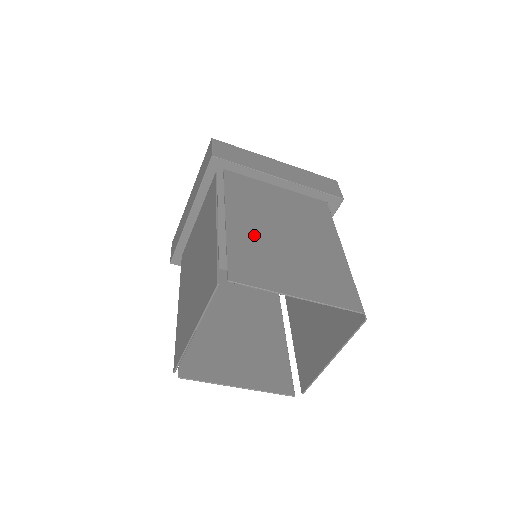
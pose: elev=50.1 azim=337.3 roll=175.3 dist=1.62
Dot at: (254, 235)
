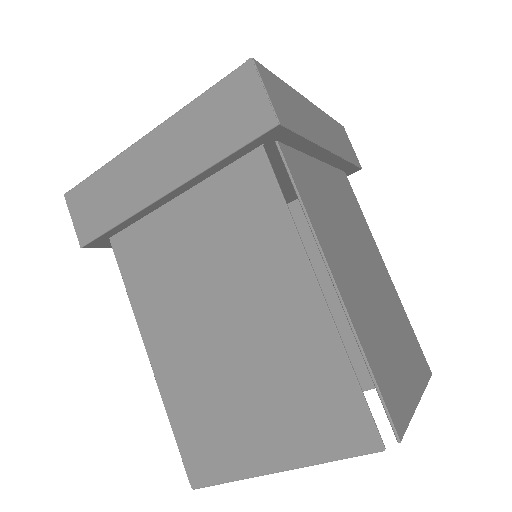
Dot at: (362, 306)
